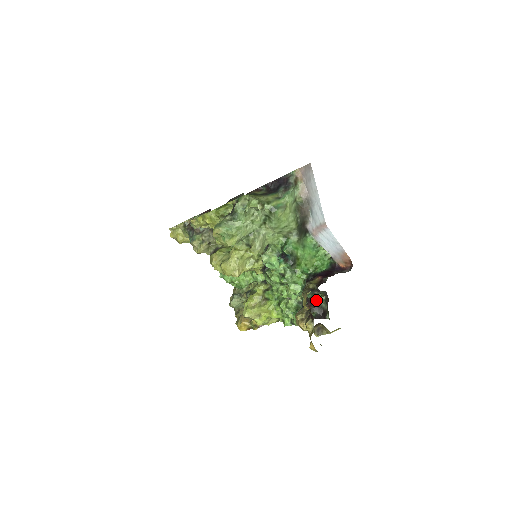
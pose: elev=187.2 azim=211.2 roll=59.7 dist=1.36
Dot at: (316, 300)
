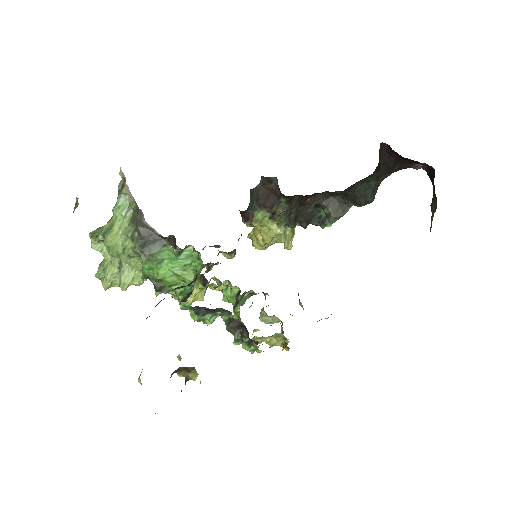
Dot at: (233, 319)
